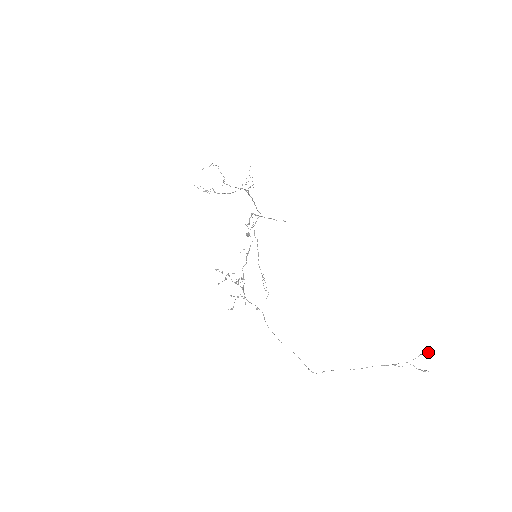
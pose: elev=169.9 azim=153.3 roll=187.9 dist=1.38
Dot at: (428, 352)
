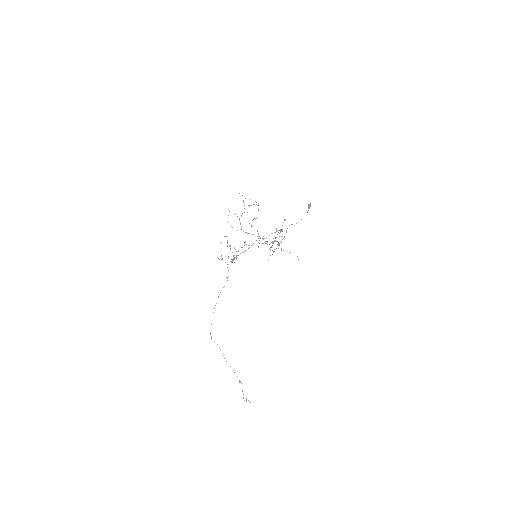
Dot at: (250, 402)
